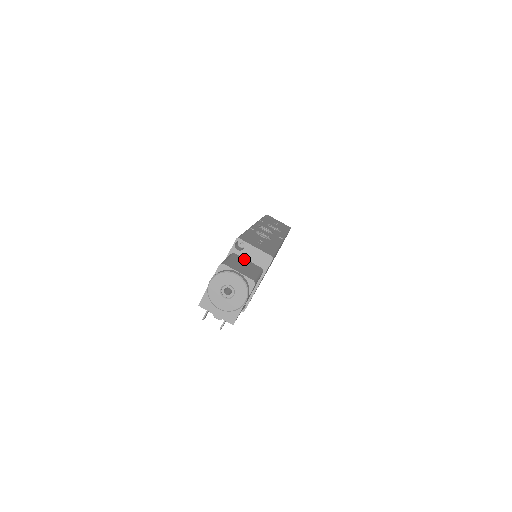
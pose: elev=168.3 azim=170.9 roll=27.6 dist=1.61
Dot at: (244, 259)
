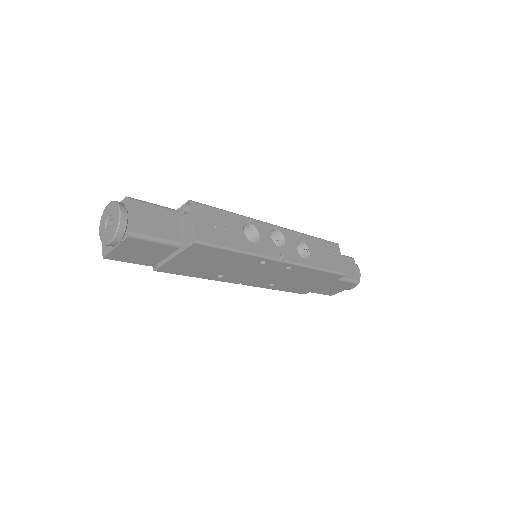
Dot at: (177, 222)
